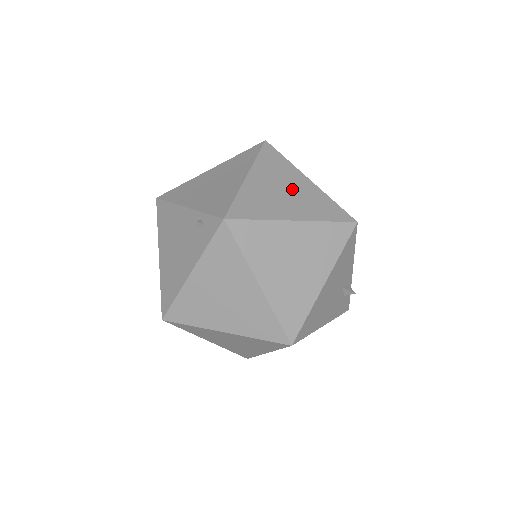
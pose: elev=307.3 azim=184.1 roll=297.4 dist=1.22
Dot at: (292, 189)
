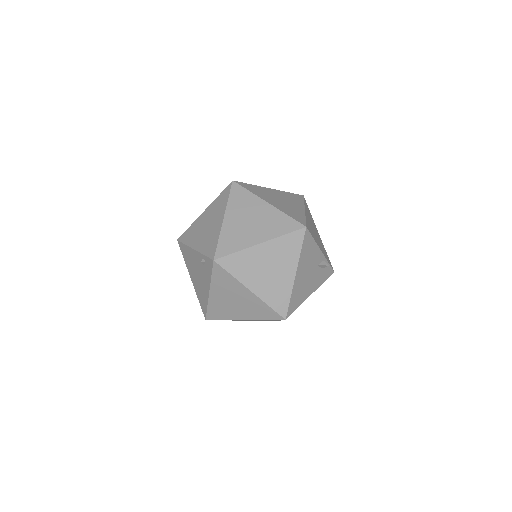
Dot at: (256, 217)
